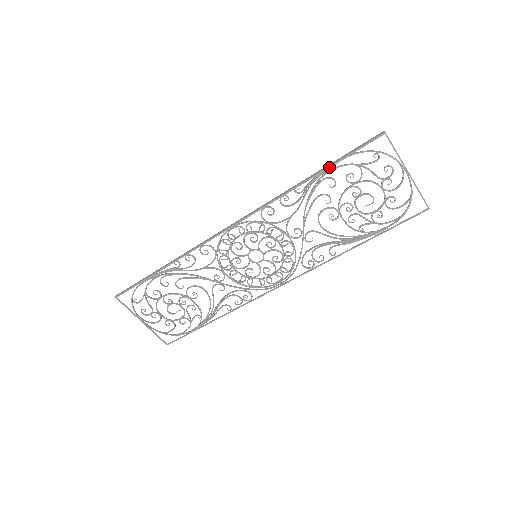
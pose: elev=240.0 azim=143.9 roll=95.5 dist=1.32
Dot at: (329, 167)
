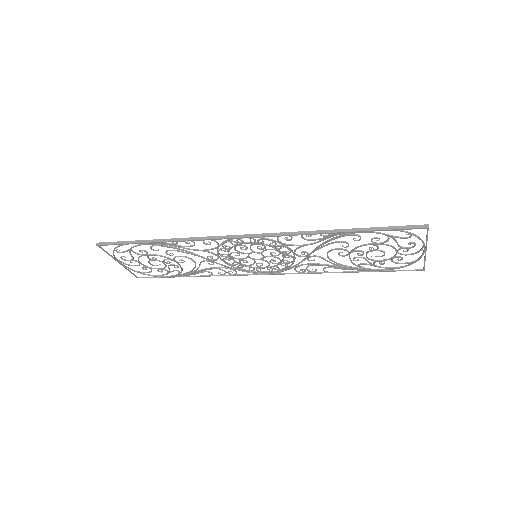
Dot at: (363, 231)
